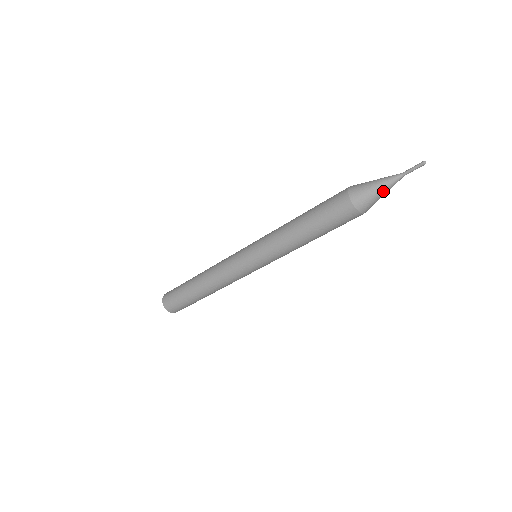
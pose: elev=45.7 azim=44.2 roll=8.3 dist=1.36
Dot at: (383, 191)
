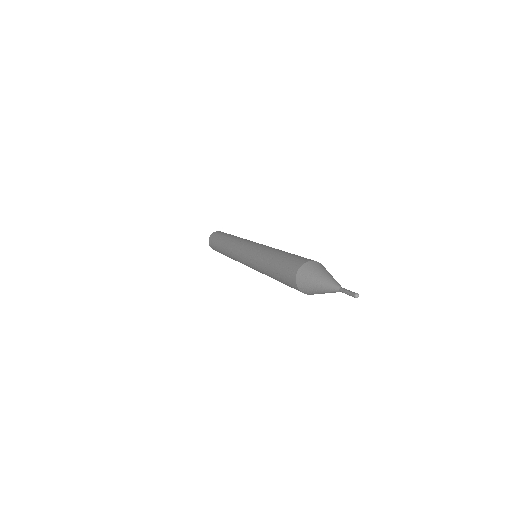
Dot at: occluded
